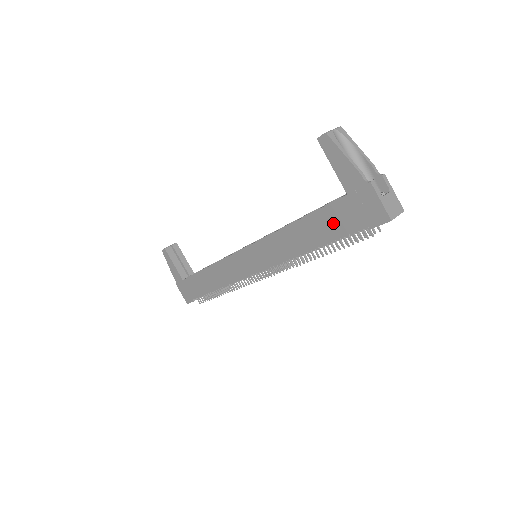
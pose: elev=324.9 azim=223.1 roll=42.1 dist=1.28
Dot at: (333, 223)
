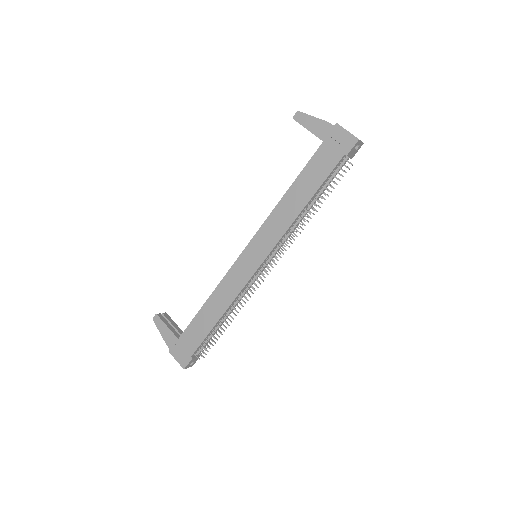
Dot at: (318, 169)
